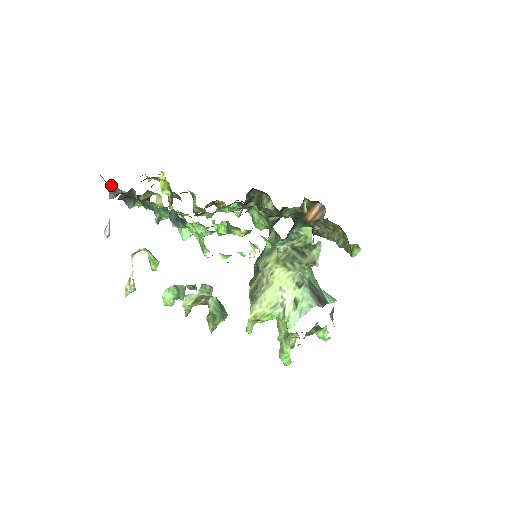
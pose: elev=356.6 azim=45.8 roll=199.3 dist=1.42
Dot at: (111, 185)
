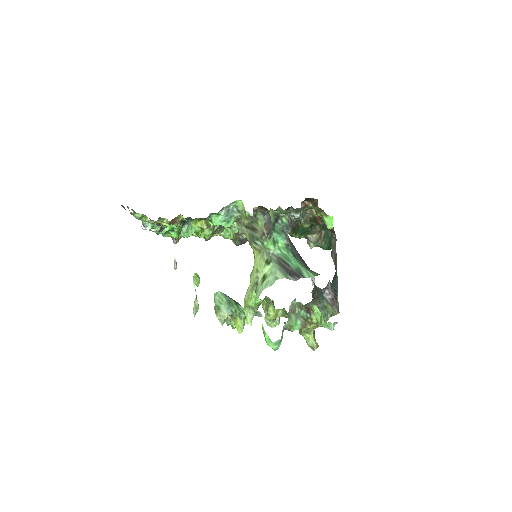
Dot at: occluded
